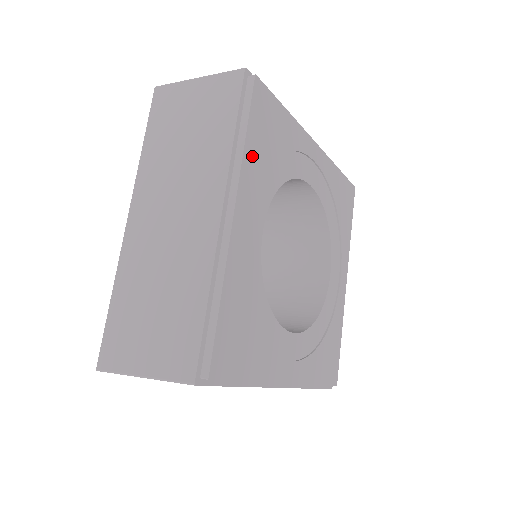
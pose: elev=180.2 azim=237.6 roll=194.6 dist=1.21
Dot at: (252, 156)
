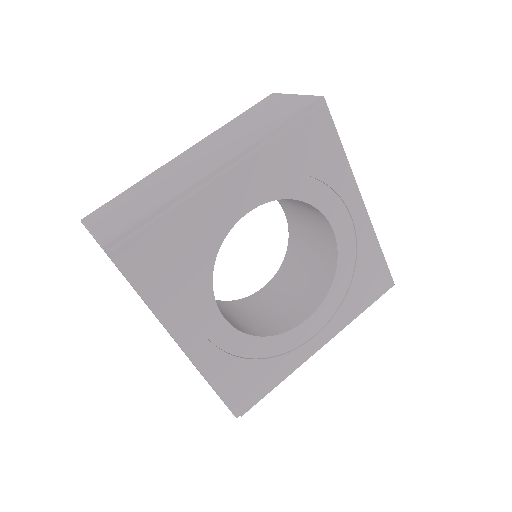
Dot at: (278, 152)
